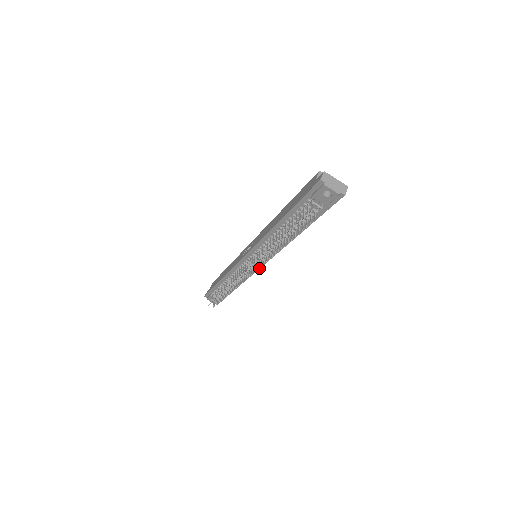
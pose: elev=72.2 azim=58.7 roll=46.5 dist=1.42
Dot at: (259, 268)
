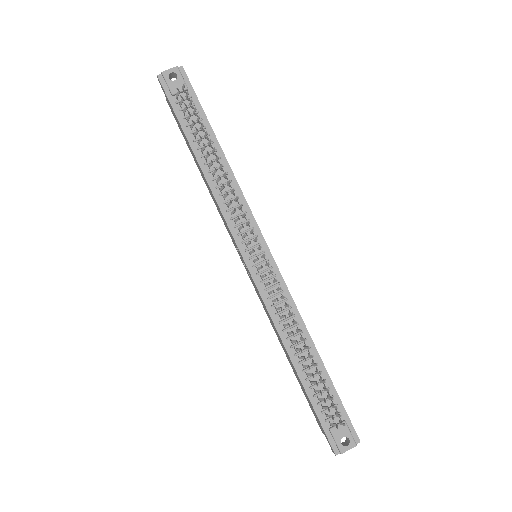
Dot at: (272, 259)
